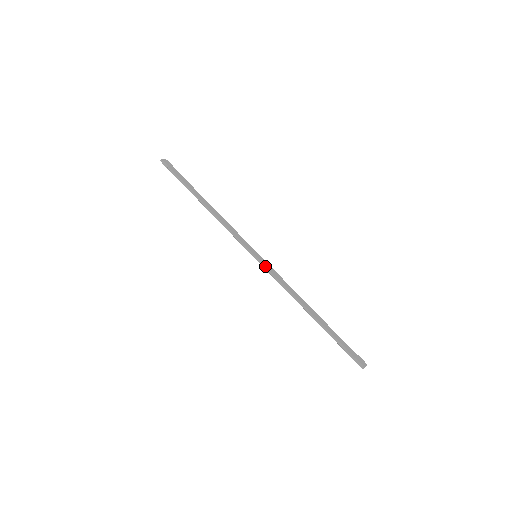
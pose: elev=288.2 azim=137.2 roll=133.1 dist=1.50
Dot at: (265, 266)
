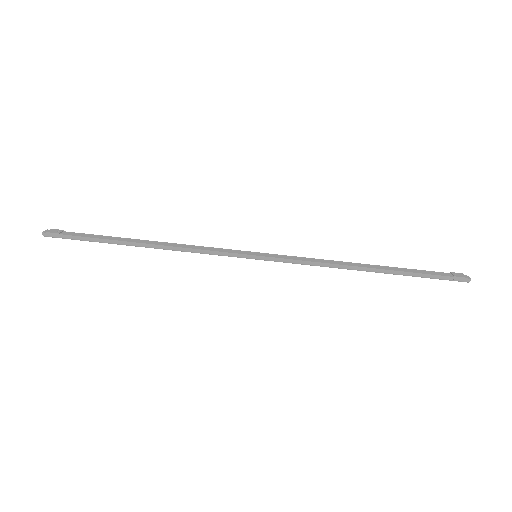
Dot at: (277, 258)
